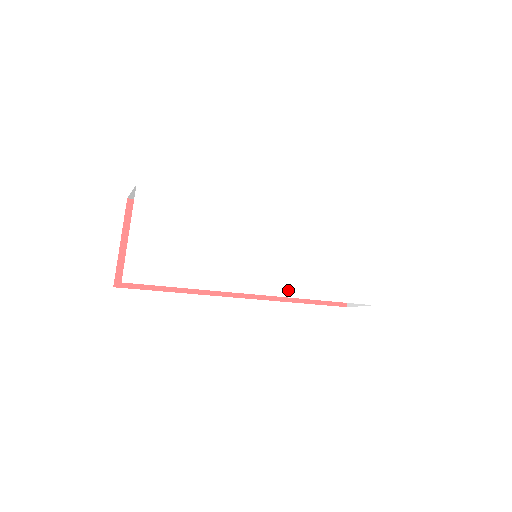
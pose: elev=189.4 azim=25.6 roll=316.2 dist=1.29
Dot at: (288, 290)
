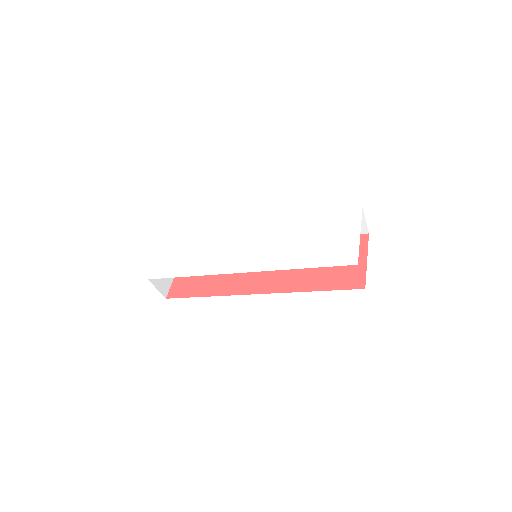
Dot at: (264, 266)
